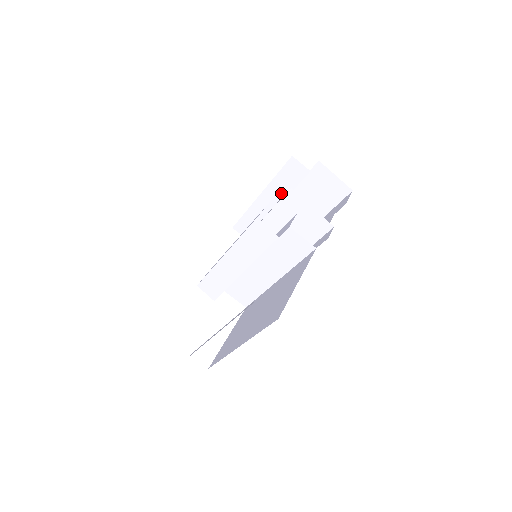
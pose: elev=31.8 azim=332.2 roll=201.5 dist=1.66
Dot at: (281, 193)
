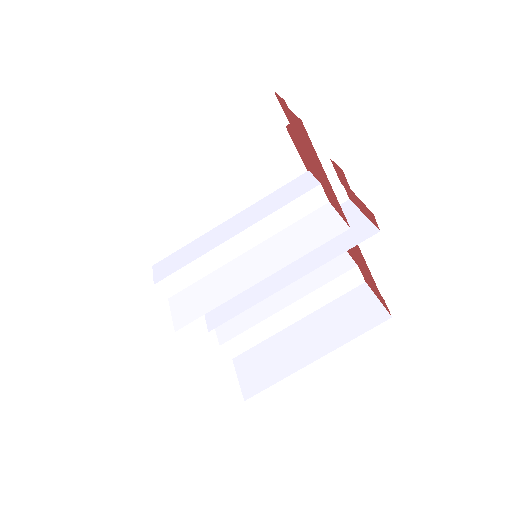
Dot at: (341, 184)
